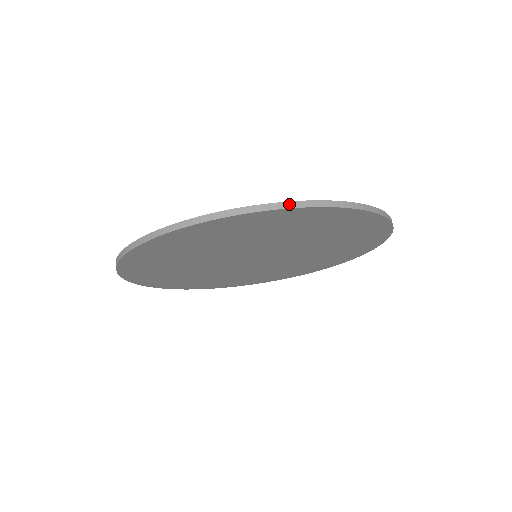
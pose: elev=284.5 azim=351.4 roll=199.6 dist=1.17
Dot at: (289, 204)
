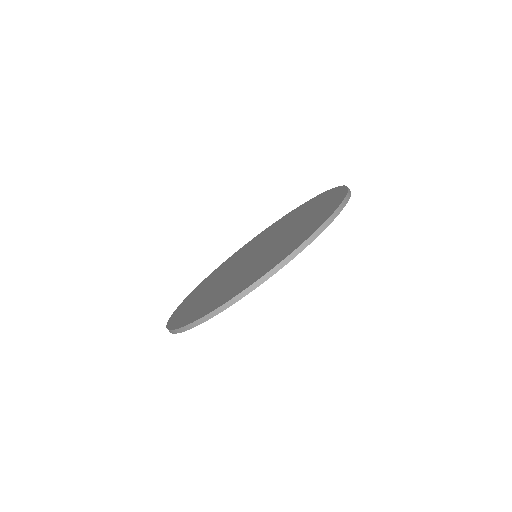
Dot at: (259, 282)
